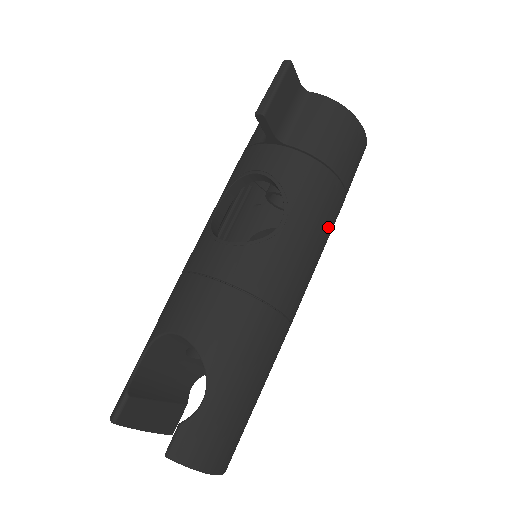
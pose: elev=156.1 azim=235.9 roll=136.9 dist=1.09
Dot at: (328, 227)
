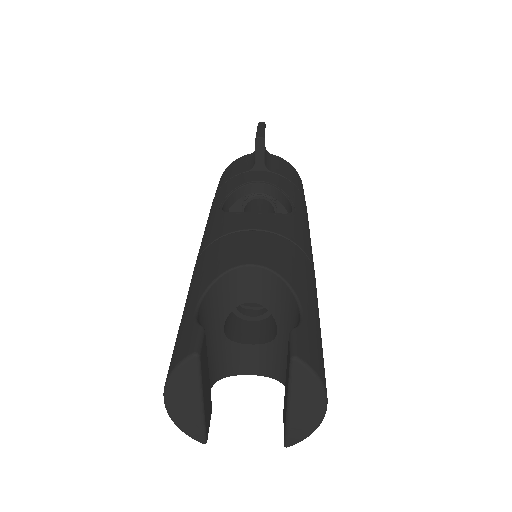
Dot at: occluded
